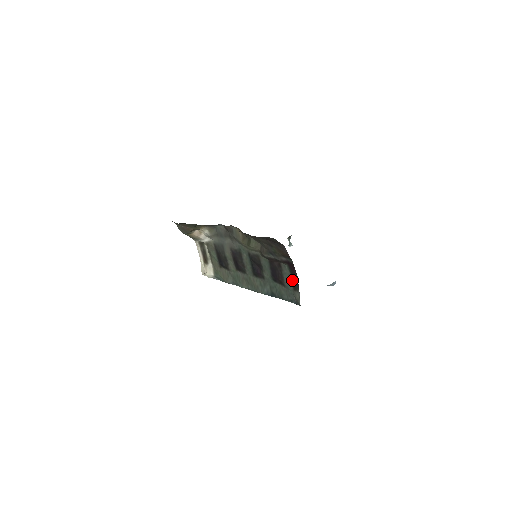
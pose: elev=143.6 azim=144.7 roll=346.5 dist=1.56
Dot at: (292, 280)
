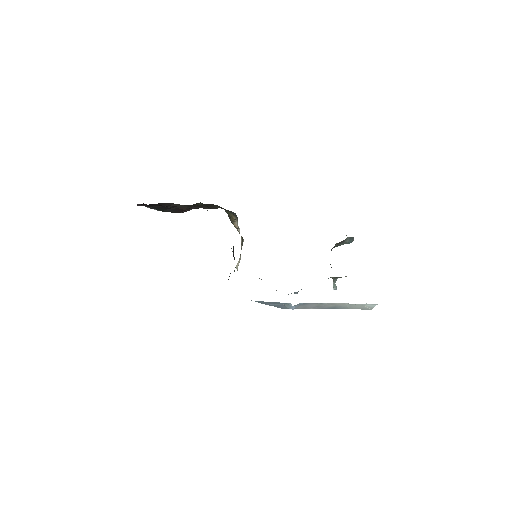
Dot at: occluded
